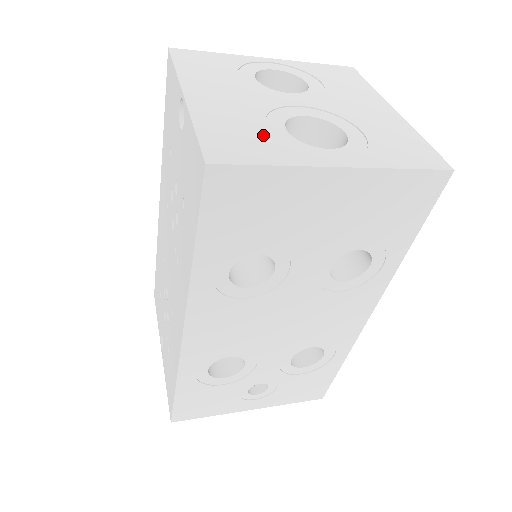
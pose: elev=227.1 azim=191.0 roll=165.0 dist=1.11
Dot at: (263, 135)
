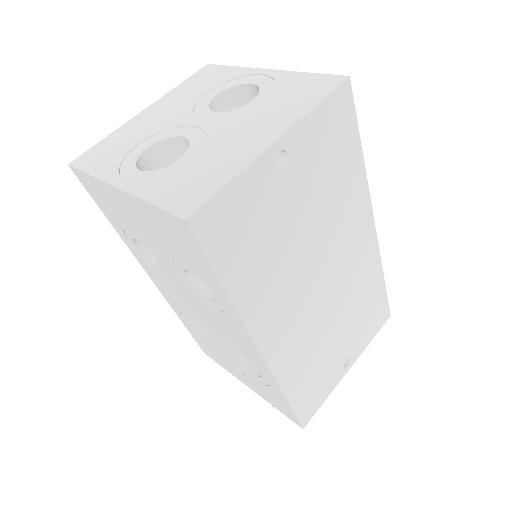
Dot at: (124, 150)
